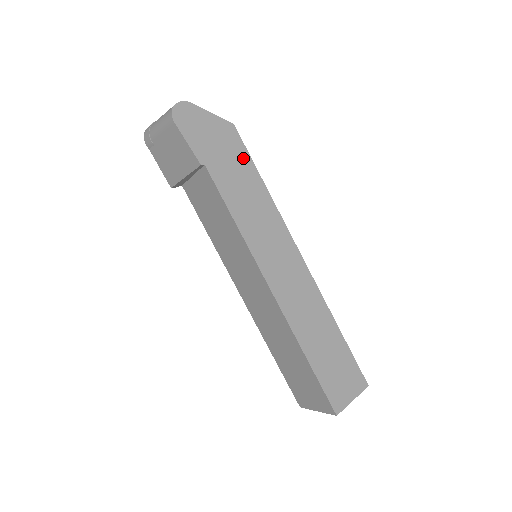
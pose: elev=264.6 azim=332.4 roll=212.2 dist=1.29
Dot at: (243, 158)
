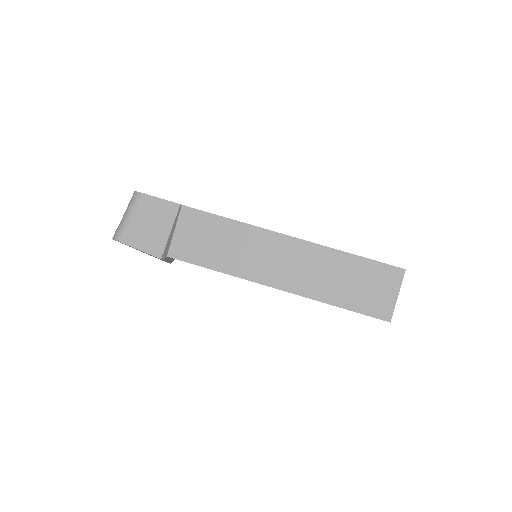
Dot at: occluded
